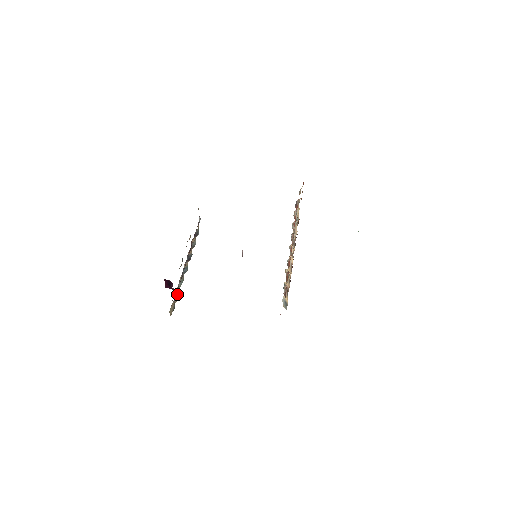
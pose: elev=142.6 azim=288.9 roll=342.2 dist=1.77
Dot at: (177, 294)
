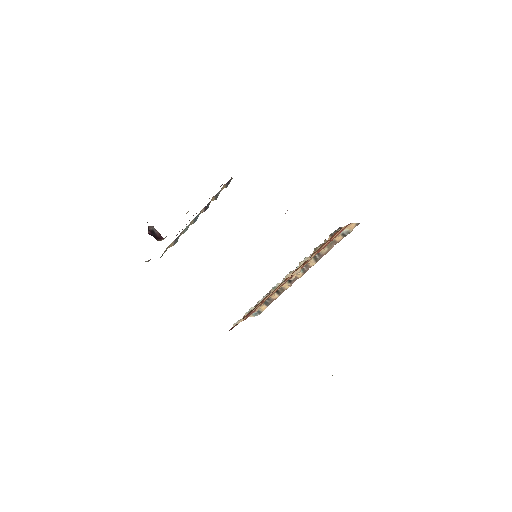
Dot at: (178, 237)
